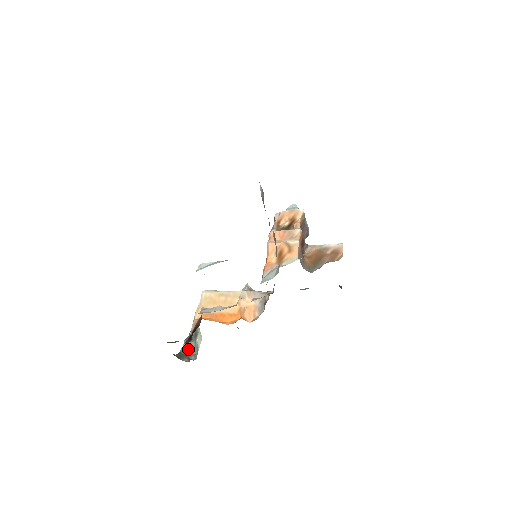
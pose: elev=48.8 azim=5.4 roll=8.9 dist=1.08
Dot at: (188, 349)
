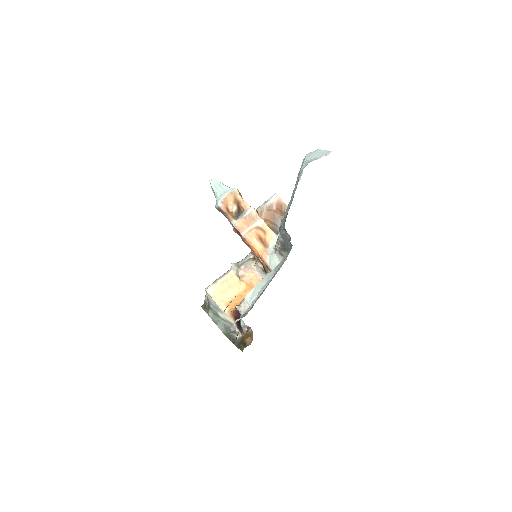
Dot at: (223, 327)
